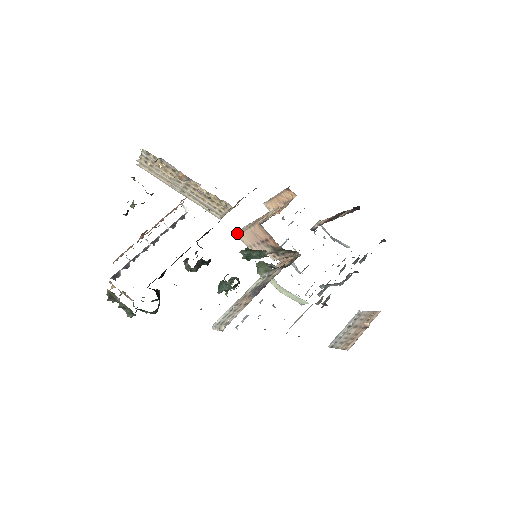
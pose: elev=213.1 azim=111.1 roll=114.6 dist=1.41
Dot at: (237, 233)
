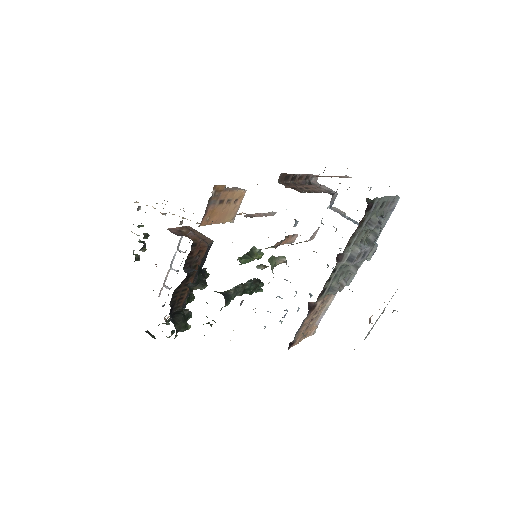
Dot at: occluded
